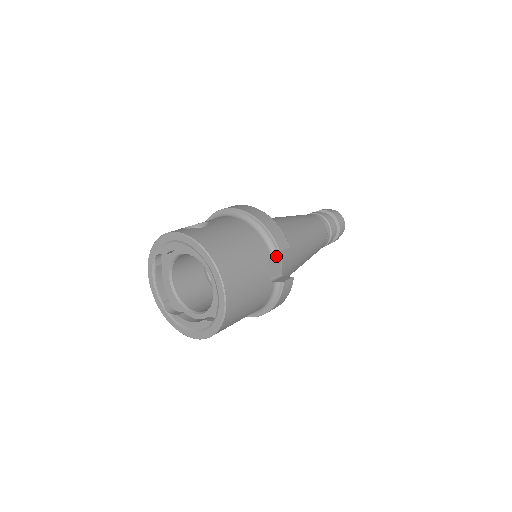
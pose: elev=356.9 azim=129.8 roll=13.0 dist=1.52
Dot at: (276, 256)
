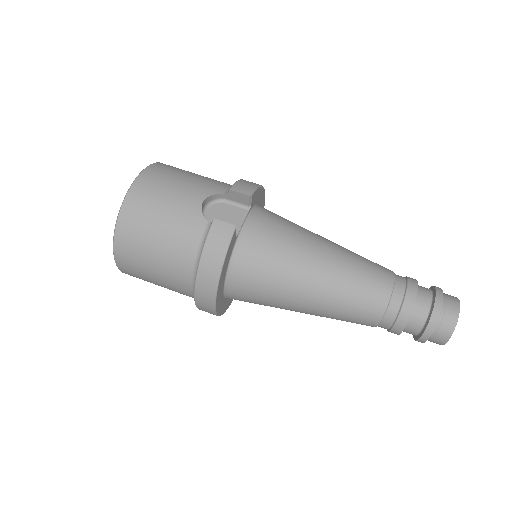
Dot at: (240, 214)
